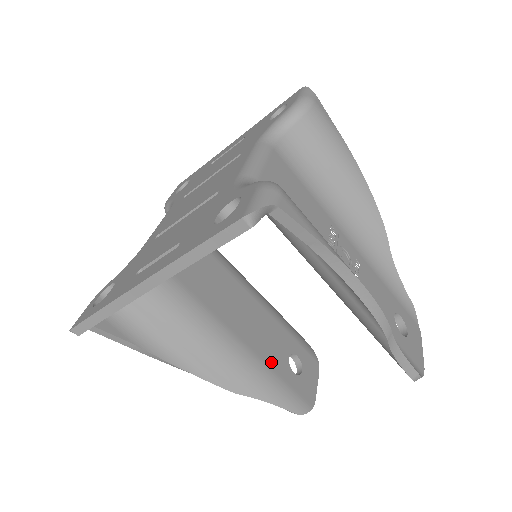
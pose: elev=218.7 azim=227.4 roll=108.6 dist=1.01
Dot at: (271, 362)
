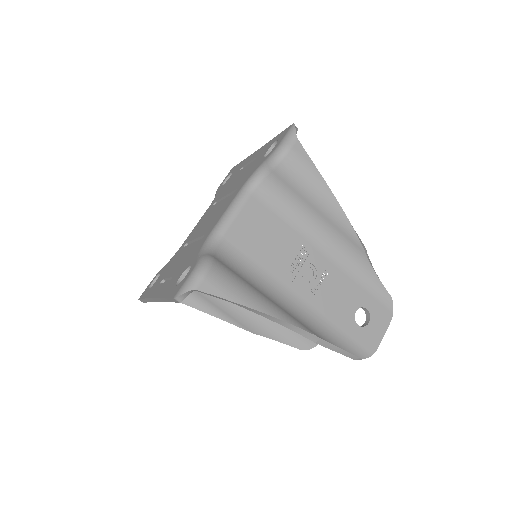
Dot at: occluded
